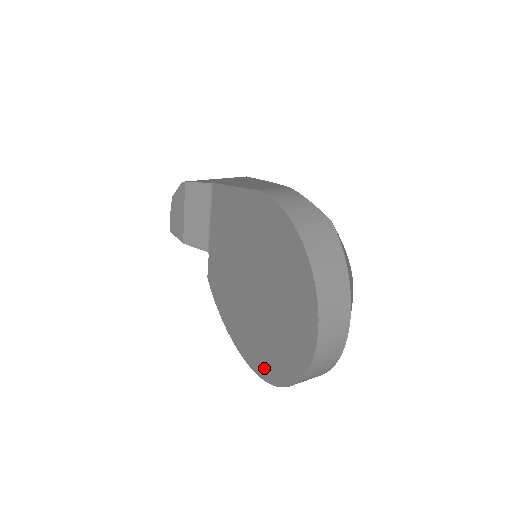
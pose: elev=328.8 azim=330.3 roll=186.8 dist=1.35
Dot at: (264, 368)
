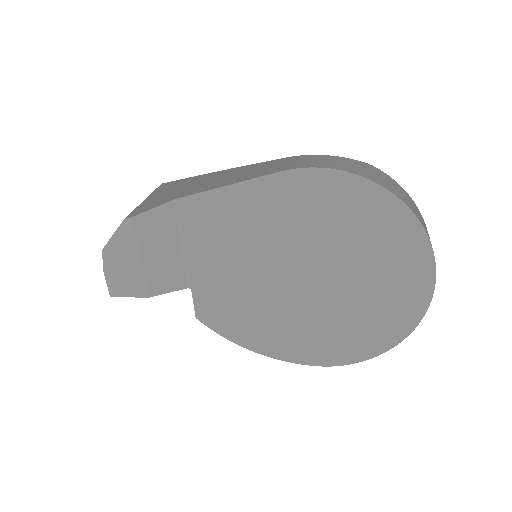
Dot at: (347, 352)
